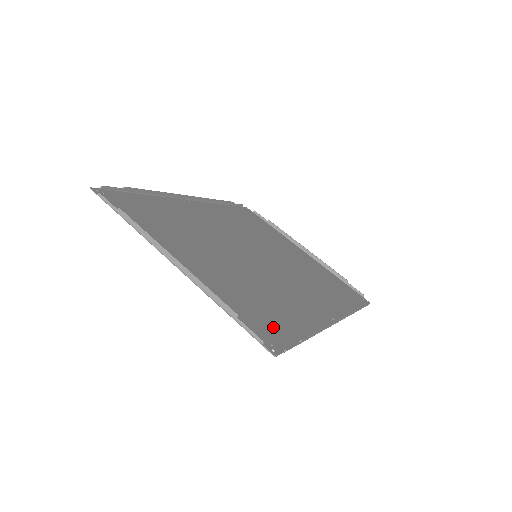
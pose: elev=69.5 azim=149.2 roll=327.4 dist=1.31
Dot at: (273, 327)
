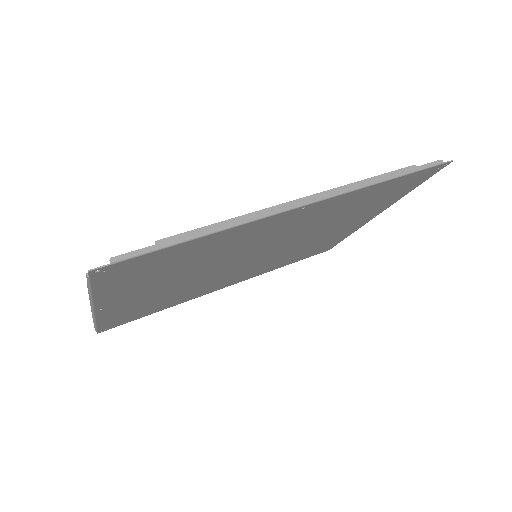
Dot at: (145, 263)
